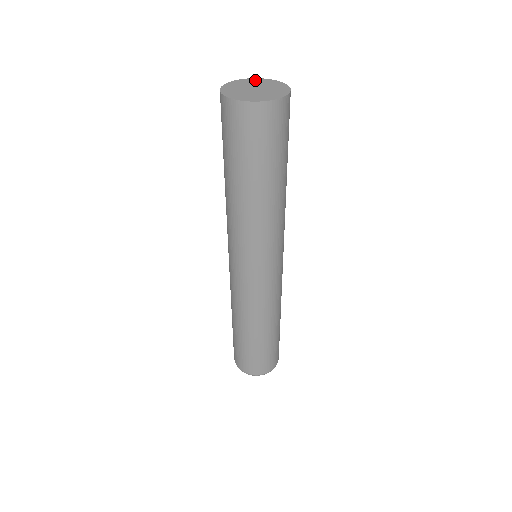
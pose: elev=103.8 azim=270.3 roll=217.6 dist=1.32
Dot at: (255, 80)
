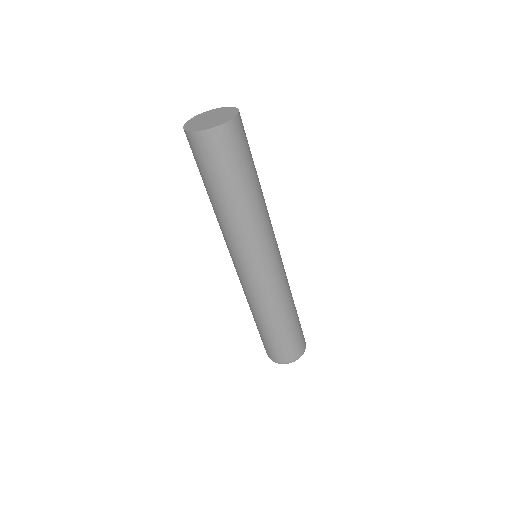
Dot at: (202, 115)
